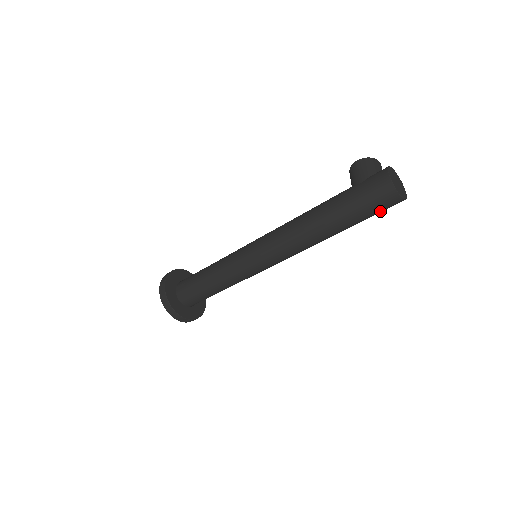
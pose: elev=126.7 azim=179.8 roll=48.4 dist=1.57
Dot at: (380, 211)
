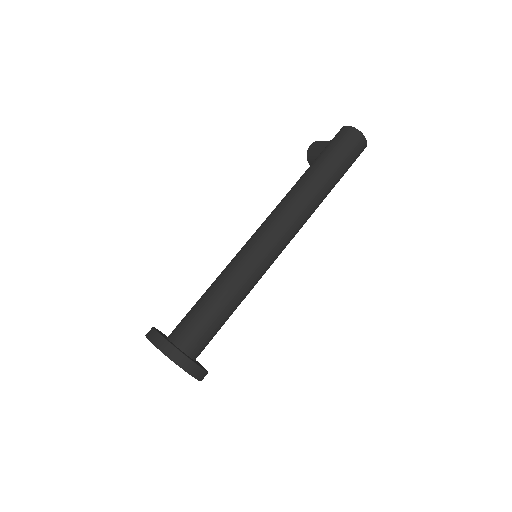
Dot at: (354, 158)
